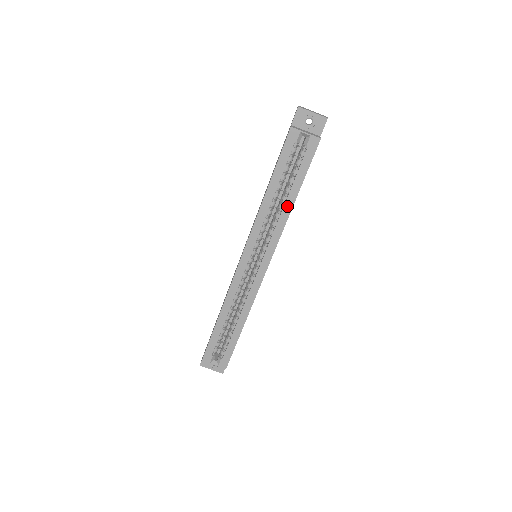
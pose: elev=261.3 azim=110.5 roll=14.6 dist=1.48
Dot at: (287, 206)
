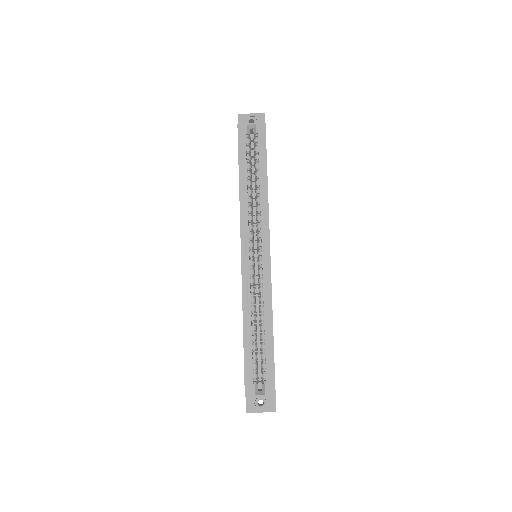
Dot at: (262, 188)
